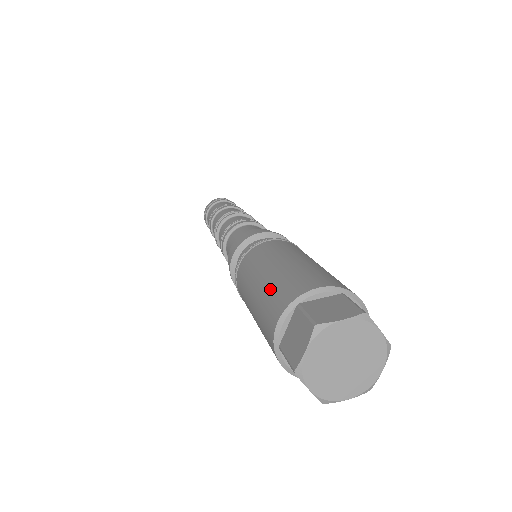
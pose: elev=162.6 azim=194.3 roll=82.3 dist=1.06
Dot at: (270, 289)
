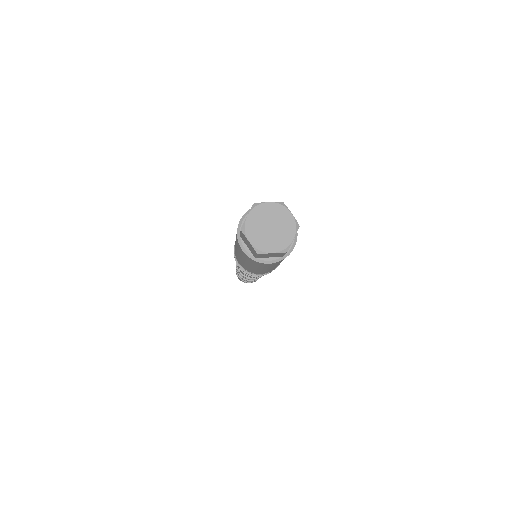
Dot at: (237, 247)
